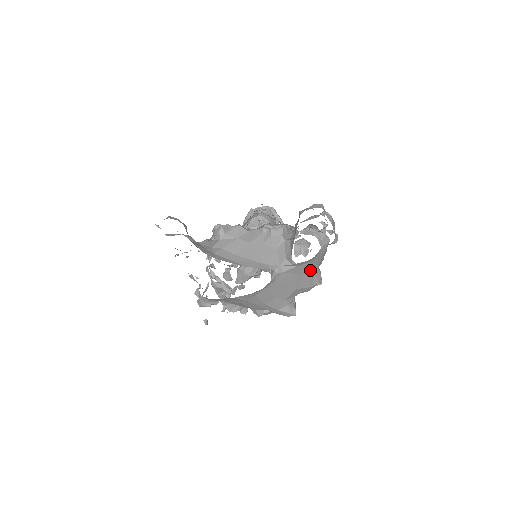
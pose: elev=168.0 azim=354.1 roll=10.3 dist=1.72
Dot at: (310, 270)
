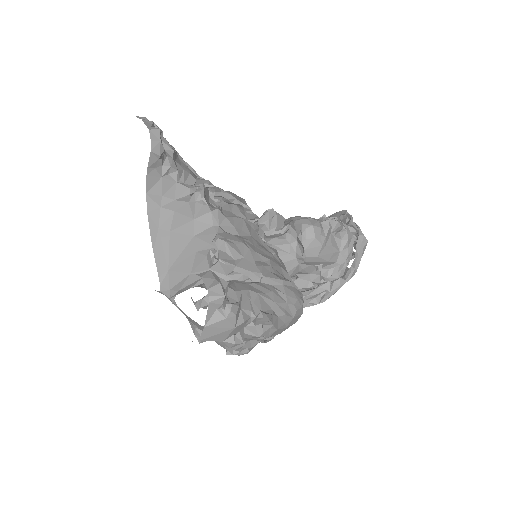
Dot at: occluded
